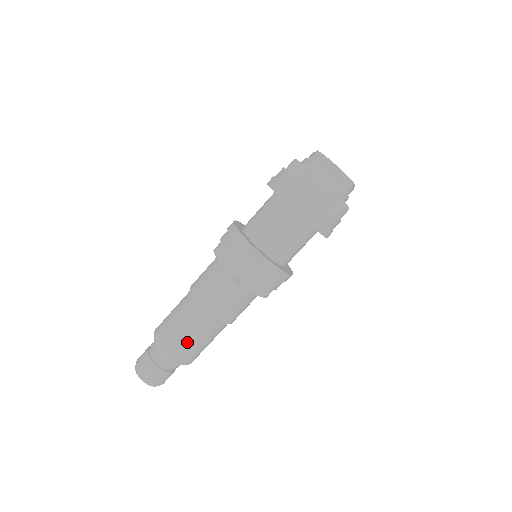
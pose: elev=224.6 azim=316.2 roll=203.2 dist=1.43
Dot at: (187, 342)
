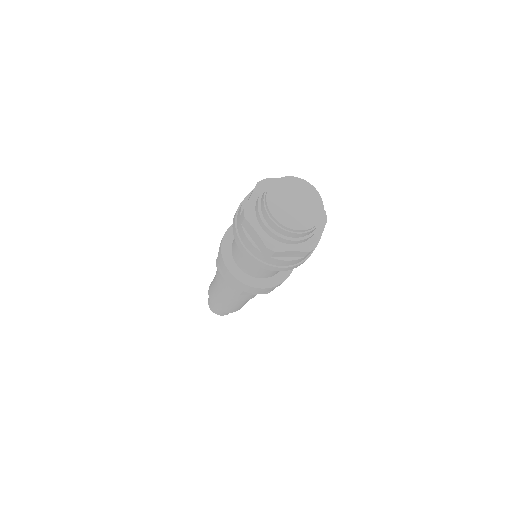
Dot at: (229, 307)
